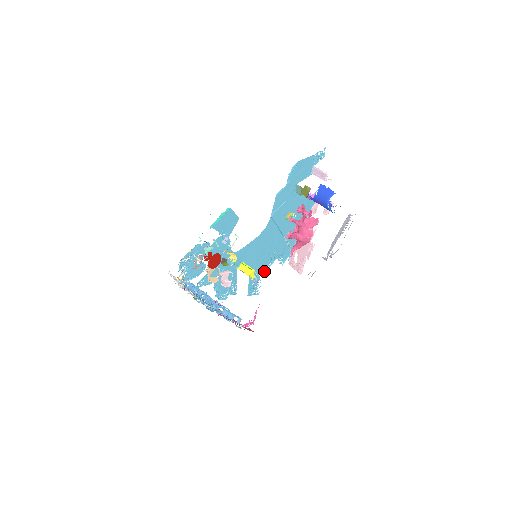
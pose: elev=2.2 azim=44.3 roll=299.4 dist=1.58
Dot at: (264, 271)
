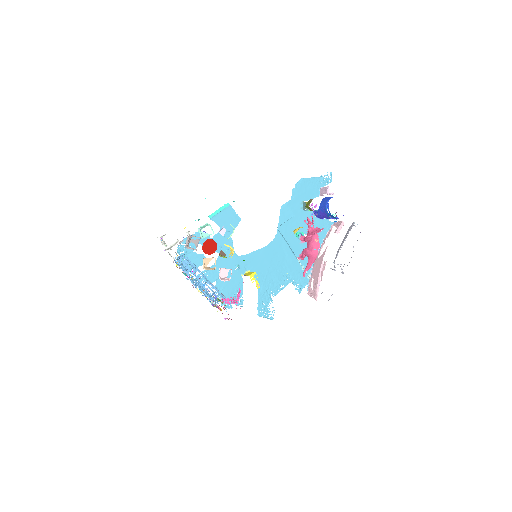
Dot at: (276, 292)
